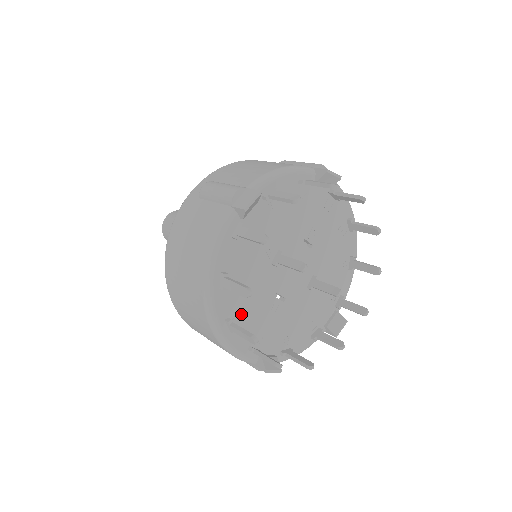
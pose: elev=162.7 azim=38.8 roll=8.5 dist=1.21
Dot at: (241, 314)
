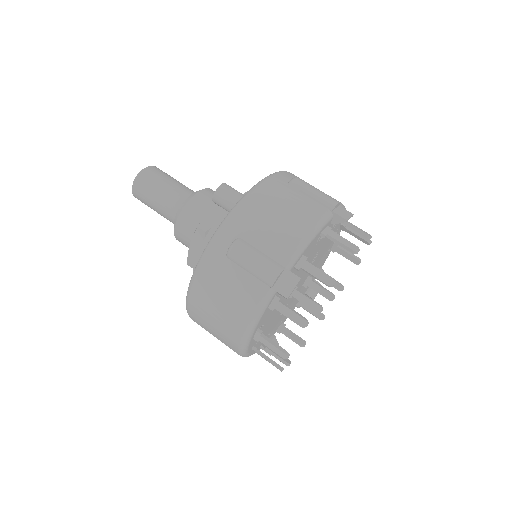
Dot at: occluded
